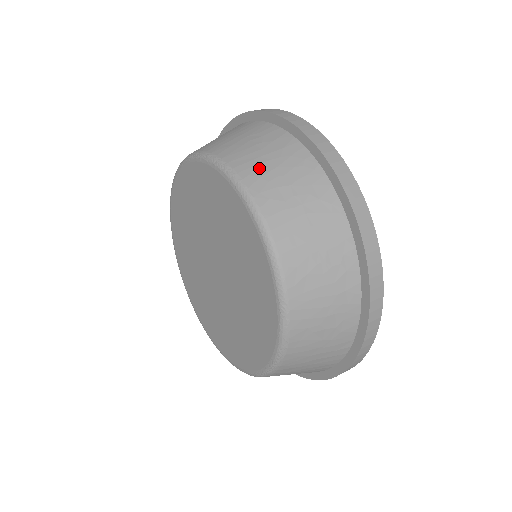
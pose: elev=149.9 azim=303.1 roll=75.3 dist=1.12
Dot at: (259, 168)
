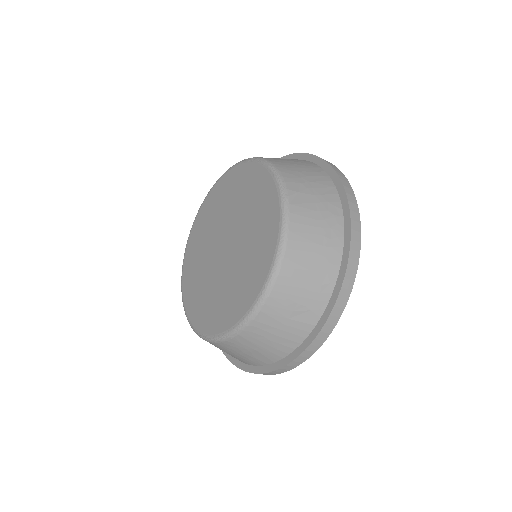
Dot at: occluded
